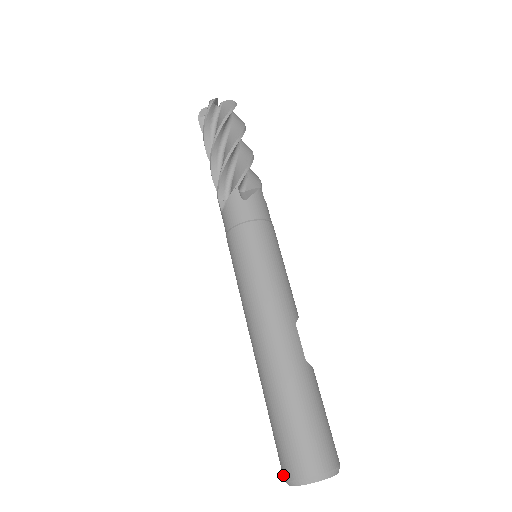
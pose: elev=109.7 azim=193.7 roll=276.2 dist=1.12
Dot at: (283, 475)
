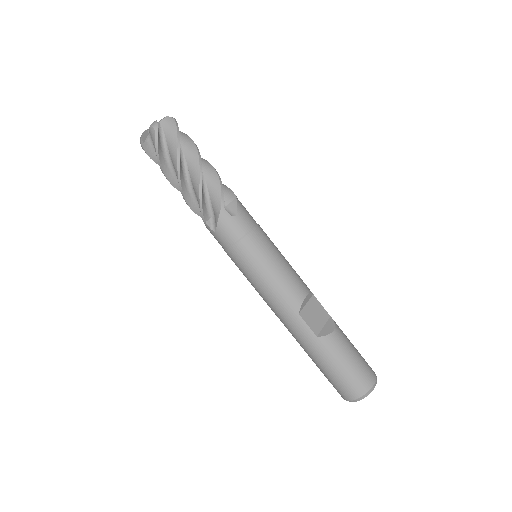
Dot at: occluded
